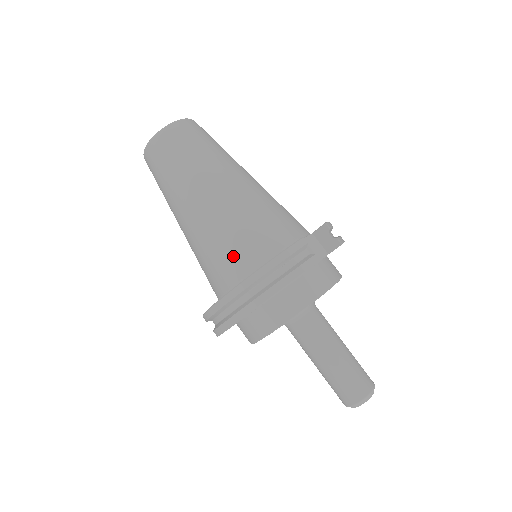
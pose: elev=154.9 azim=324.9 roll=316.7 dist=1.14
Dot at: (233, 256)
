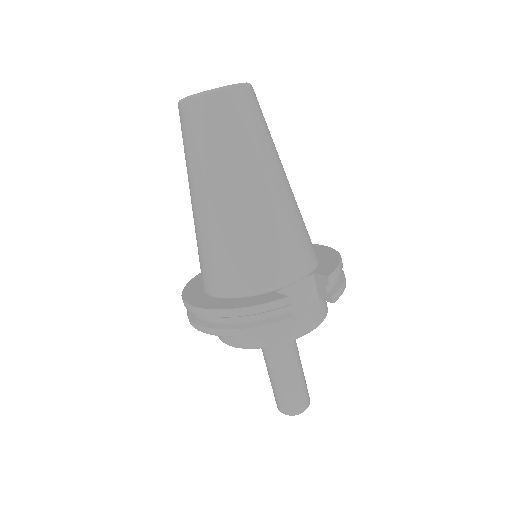
Dot at: (221, 271)
